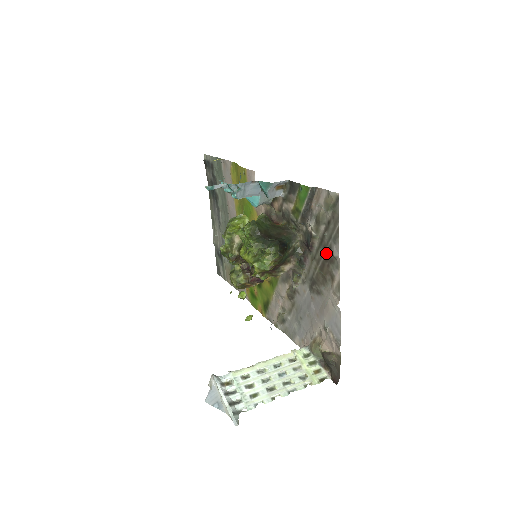
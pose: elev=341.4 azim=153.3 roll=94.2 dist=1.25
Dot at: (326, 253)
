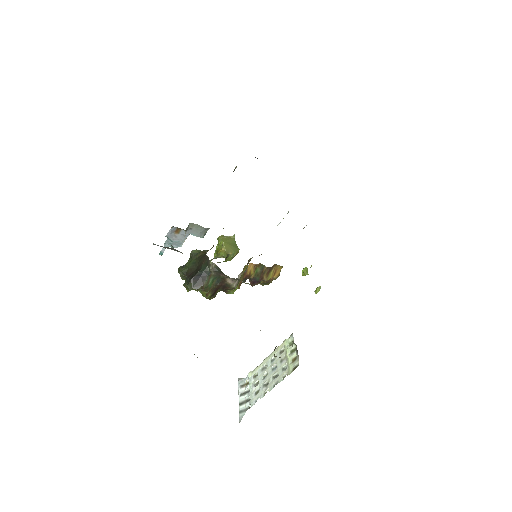
Dot at: occluded
